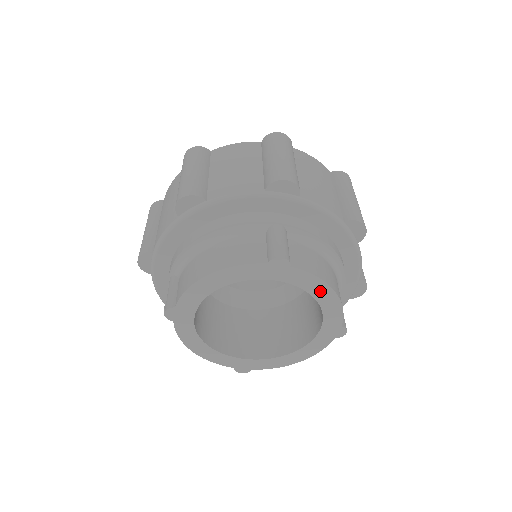
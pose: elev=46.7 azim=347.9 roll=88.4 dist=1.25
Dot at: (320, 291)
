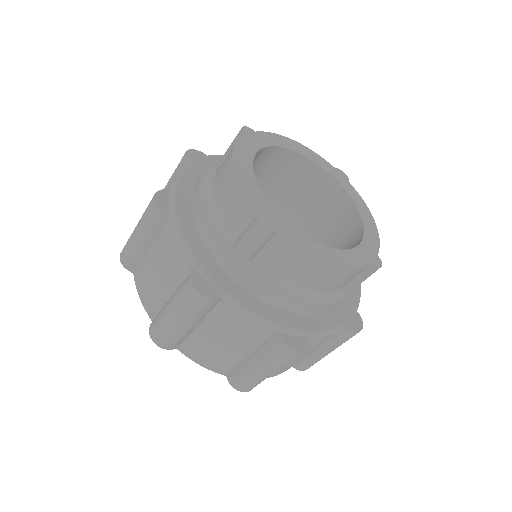
Dot at: (290, 144)
